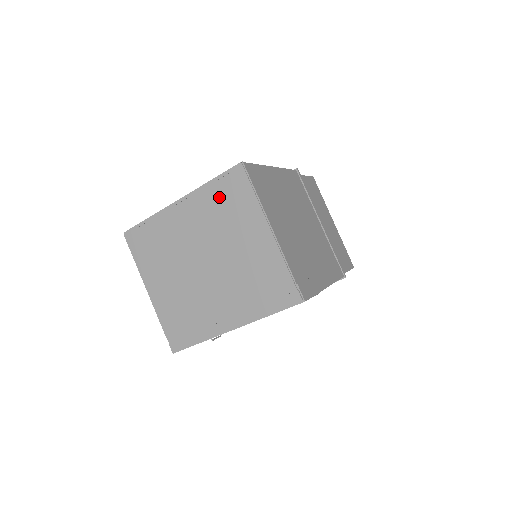
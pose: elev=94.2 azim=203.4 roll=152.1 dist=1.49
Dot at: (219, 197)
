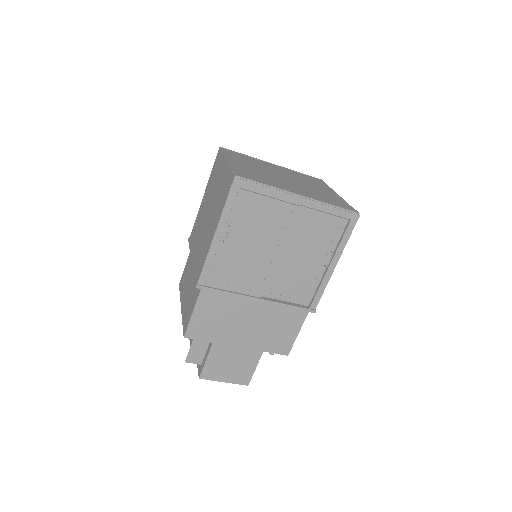
Dot at: (304, 176)
